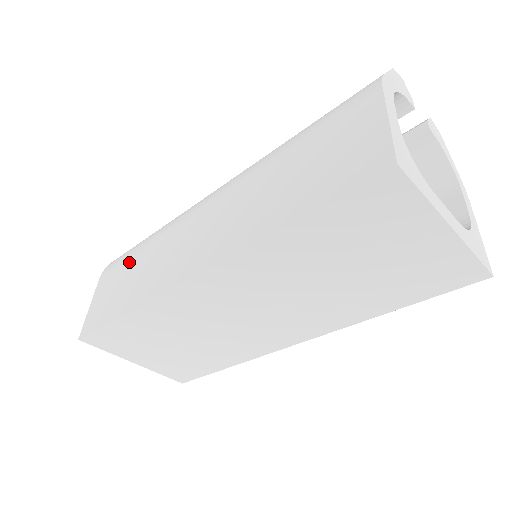
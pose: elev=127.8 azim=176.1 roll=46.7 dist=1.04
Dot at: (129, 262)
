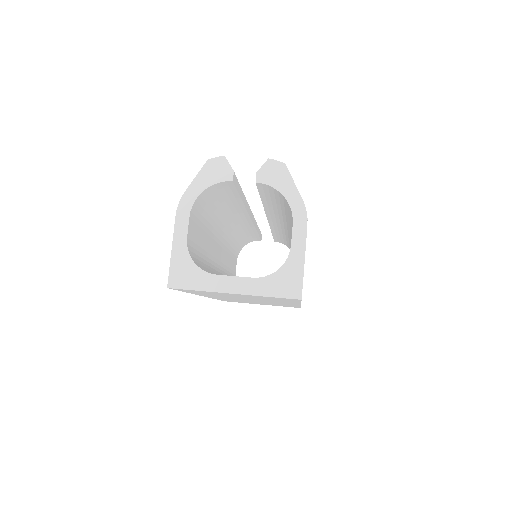
Dot at: occluded
